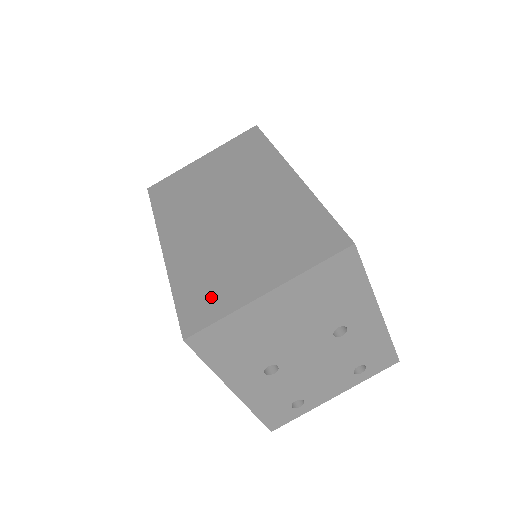
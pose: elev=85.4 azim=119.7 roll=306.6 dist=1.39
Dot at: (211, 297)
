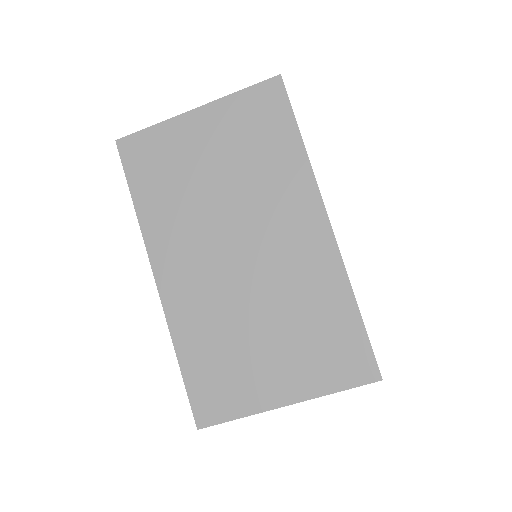
Dot at: (224, 387)
